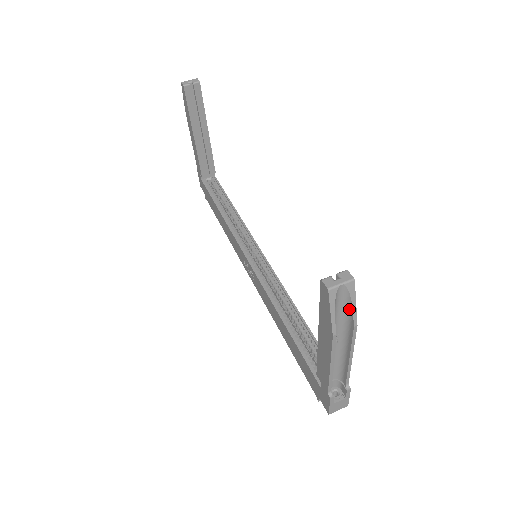
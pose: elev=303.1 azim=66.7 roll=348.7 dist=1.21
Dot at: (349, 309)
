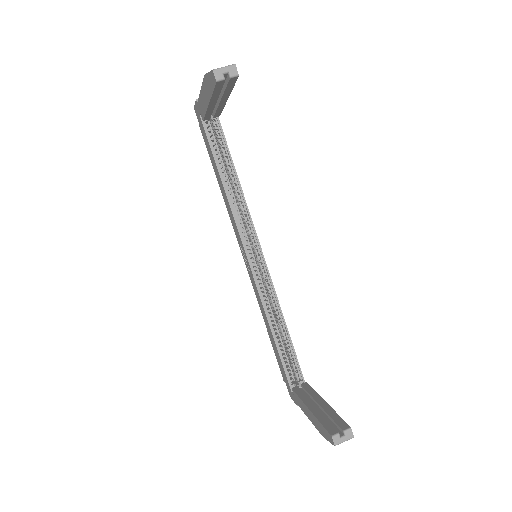
Dot at: occluded
